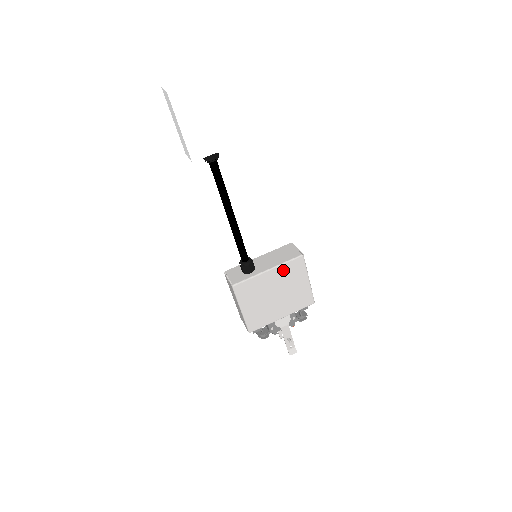
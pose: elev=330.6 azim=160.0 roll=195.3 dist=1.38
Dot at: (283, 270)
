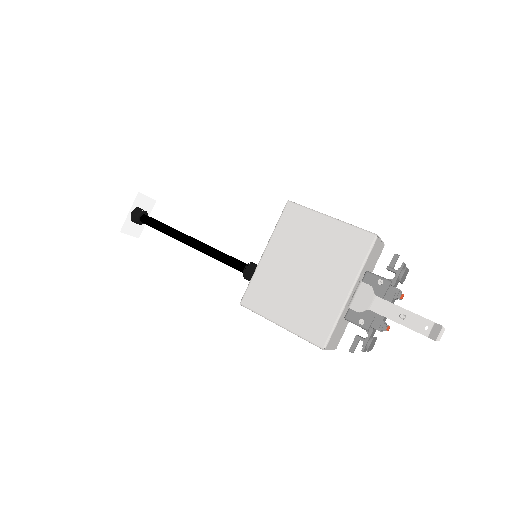
Dot at: (282, 237)
